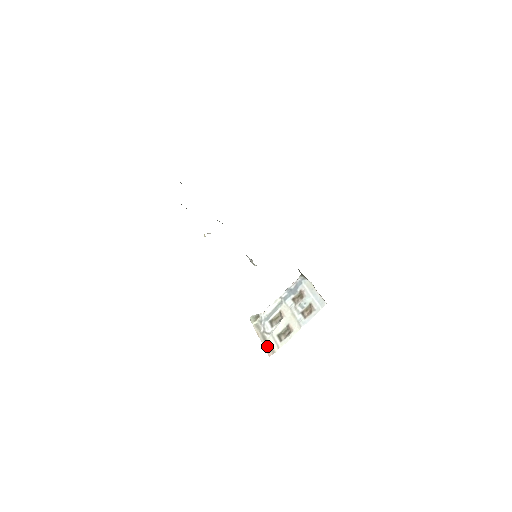
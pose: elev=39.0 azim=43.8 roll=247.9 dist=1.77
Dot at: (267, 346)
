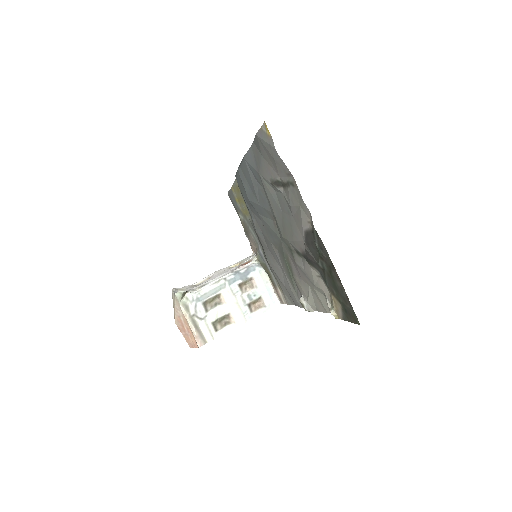
Dot at: (199, 334)
